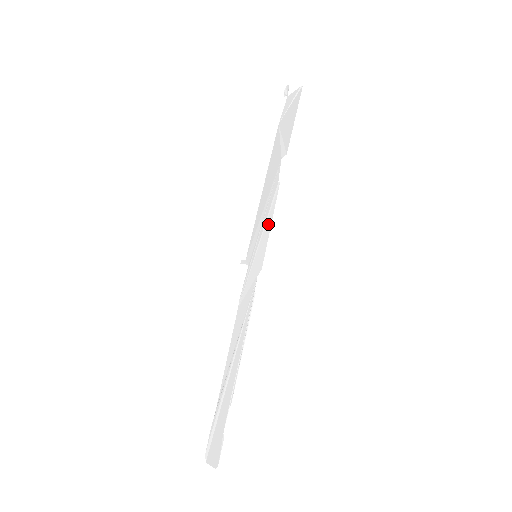
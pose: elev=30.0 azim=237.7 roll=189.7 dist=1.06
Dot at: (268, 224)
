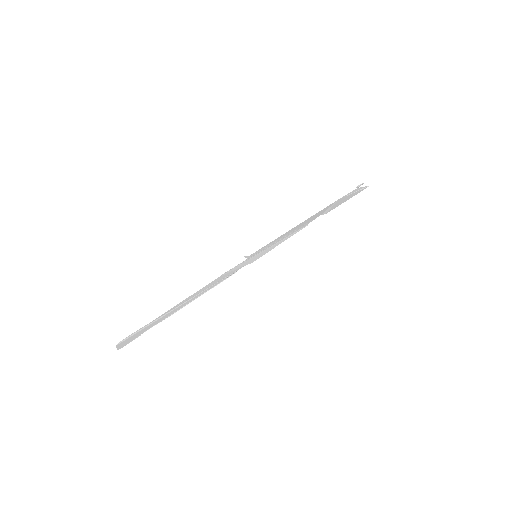
Dot at: (279, 243)
